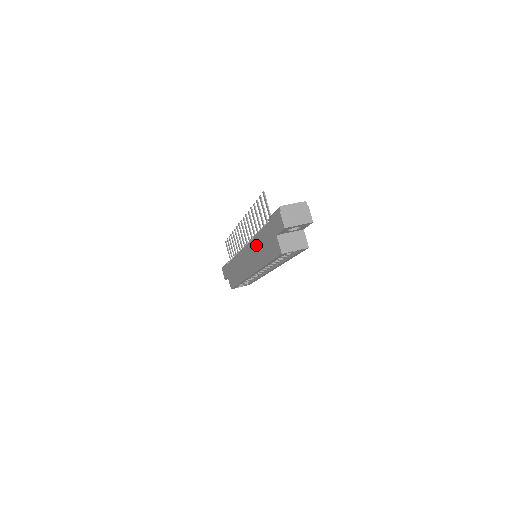
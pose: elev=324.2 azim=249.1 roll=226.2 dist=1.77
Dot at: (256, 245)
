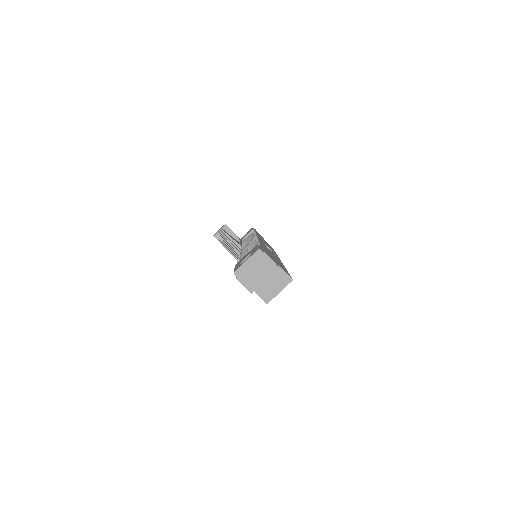
Dot at: occluded
